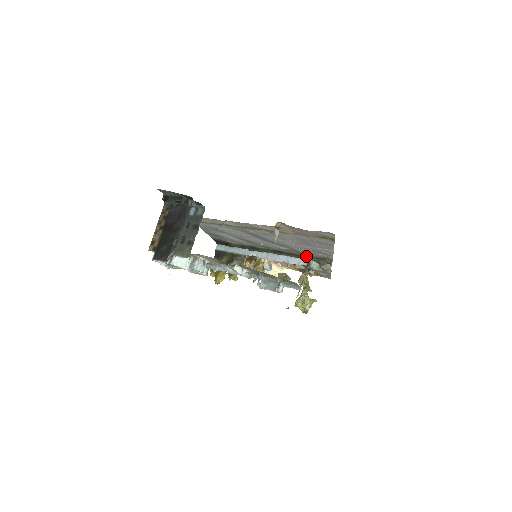
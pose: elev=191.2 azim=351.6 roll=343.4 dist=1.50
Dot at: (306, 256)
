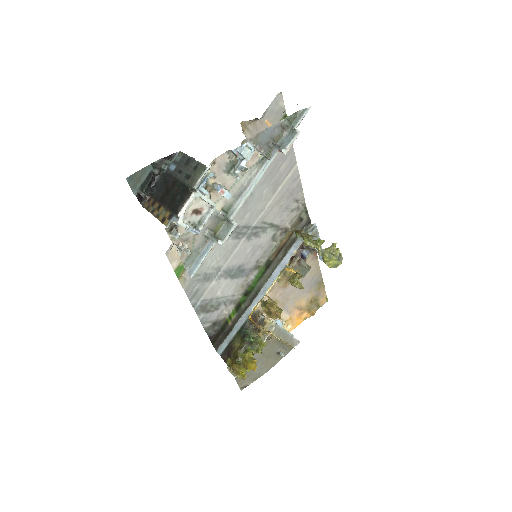
Dot at: (289, 236)
